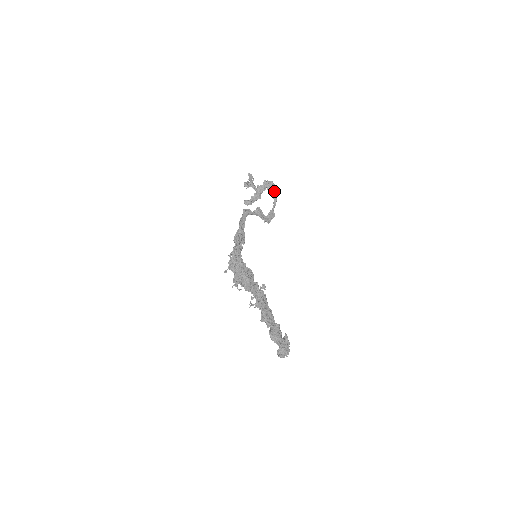
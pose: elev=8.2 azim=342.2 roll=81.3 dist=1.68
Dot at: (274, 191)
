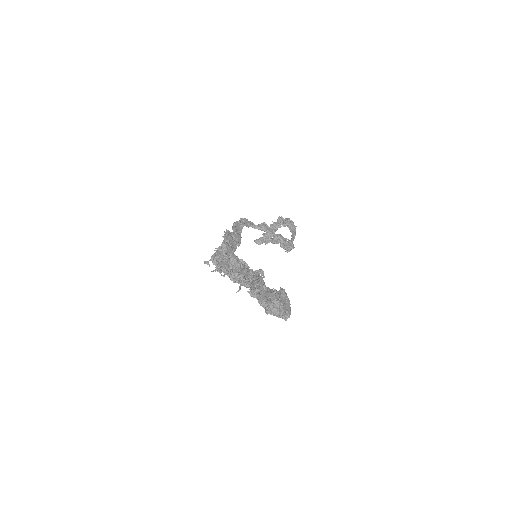
Dot at: (291, 225)
